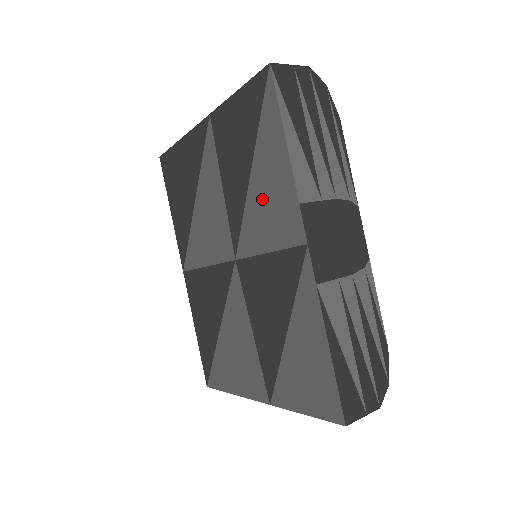
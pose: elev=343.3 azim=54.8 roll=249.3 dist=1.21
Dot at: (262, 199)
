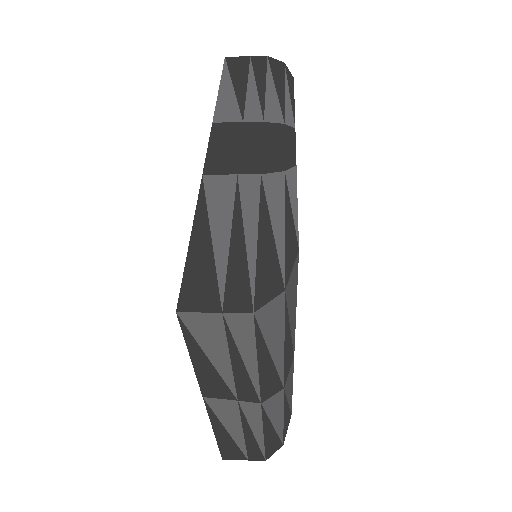
Dot at: occluded
